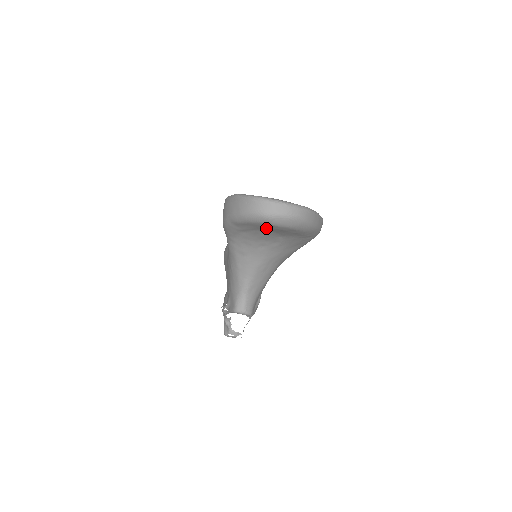
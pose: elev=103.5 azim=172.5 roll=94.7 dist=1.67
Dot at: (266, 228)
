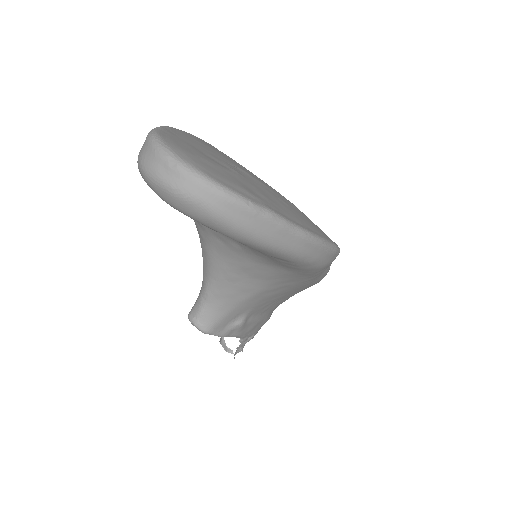
Dot at: occluded
